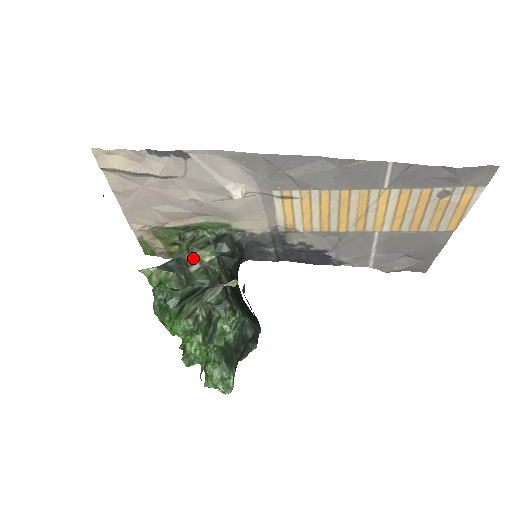
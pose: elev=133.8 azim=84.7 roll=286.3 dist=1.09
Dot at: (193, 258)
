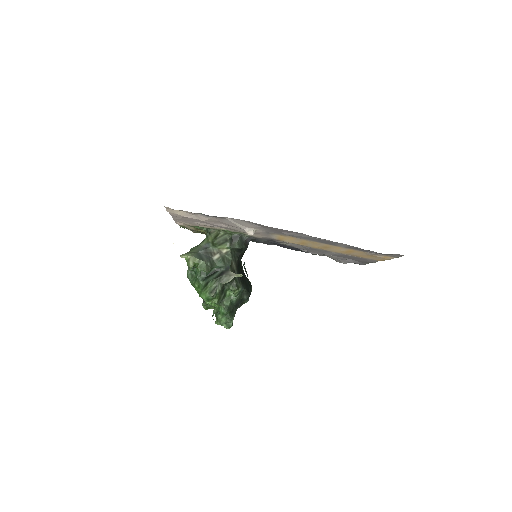
Dot at: (216, 250)
